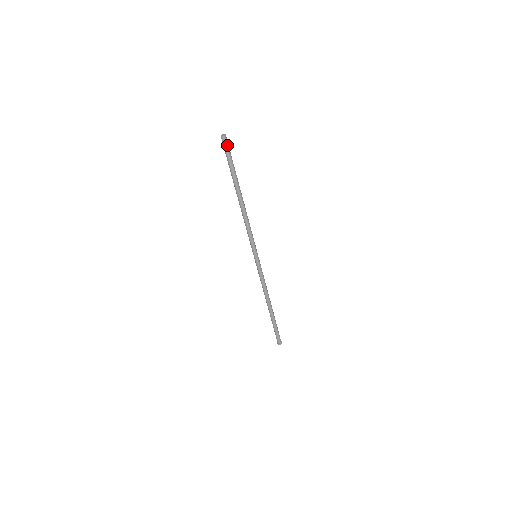
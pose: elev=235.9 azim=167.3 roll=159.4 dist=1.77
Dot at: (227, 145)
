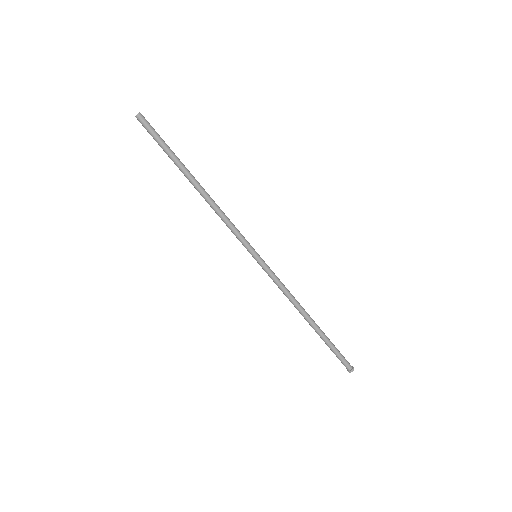
Dot at: (148, 123)
